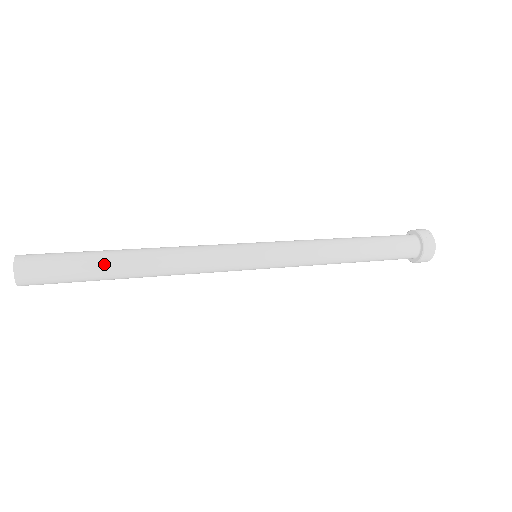
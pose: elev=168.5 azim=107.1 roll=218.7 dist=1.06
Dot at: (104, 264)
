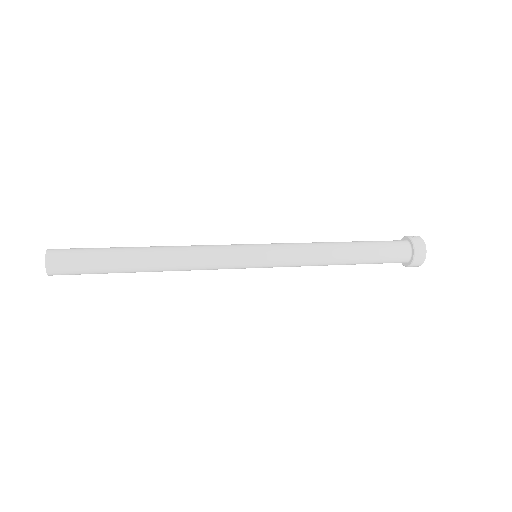
Dot at: (121, 254)
